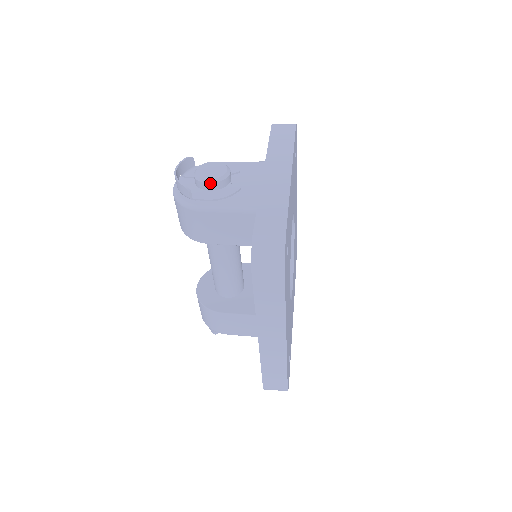
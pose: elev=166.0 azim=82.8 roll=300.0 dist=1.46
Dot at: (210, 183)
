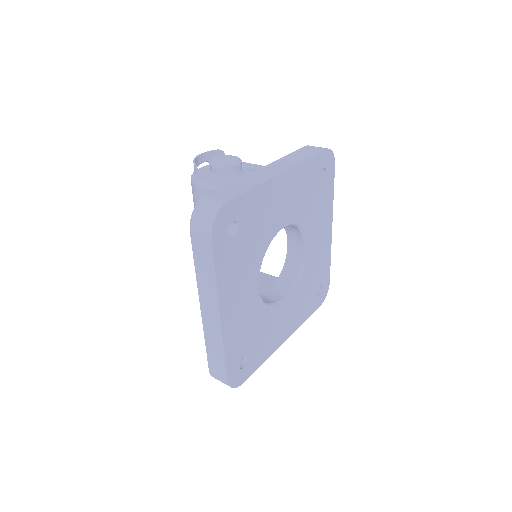
Dot at: (216, 167)
